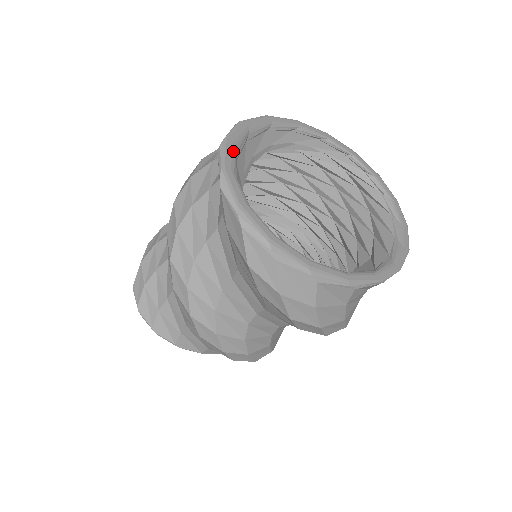
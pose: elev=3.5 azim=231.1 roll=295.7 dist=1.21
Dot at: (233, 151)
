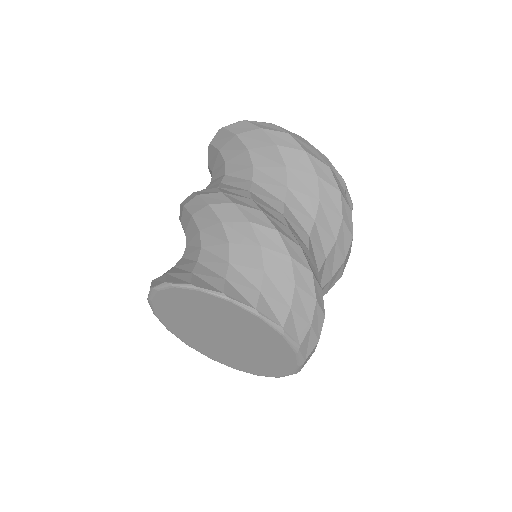
Dot at: occluded
